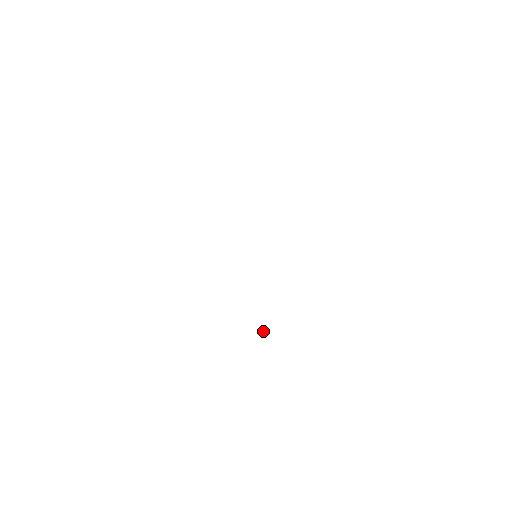
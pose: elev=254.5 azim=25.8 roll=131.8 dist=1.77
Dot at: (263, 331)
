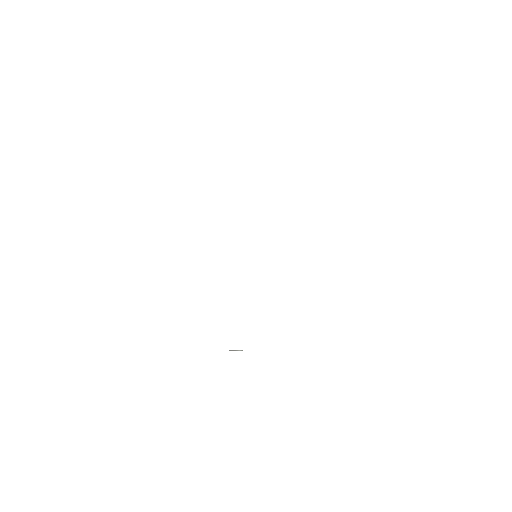
Dot at: (238, 350)
